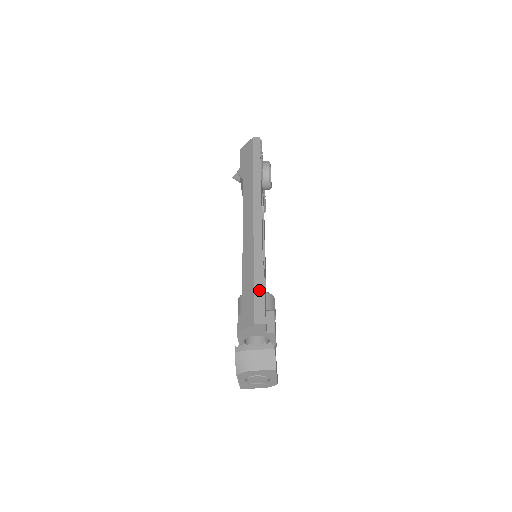
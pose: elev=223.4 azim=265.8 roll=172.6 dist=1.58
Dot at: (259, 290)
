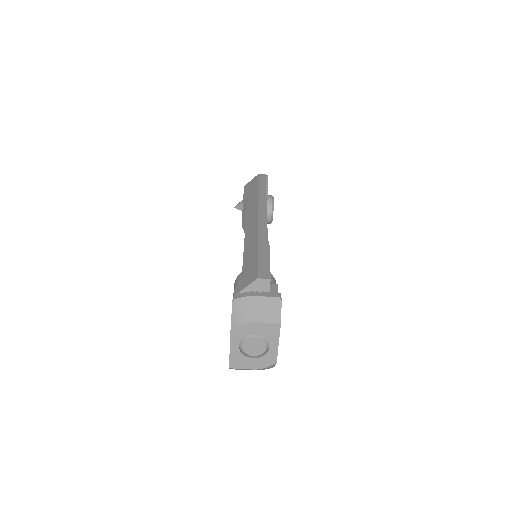
Dot at: (264, 256)
